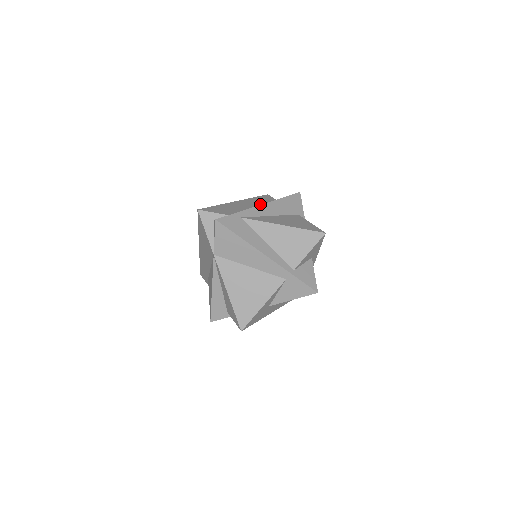
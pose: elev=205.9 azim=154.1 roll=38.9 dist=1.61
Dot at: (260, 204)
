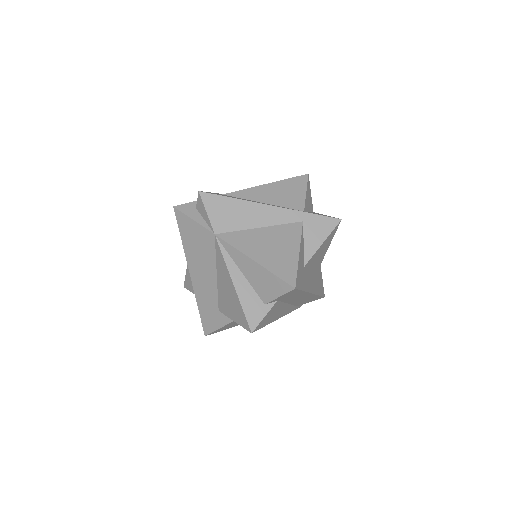
Dot at: occluded
